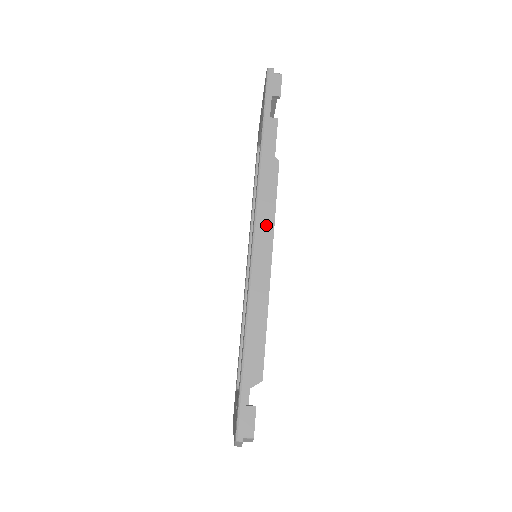
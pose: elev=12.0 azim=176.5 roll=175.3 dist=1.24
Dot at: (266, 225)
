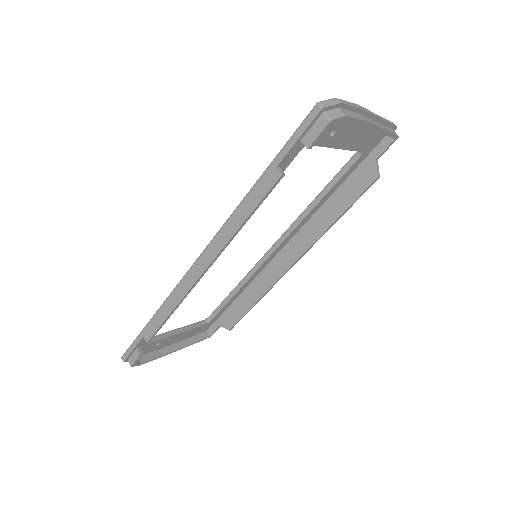
Dot at: (208, 261)
